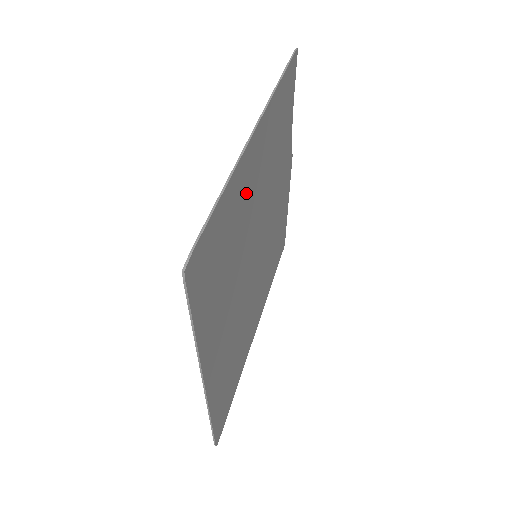
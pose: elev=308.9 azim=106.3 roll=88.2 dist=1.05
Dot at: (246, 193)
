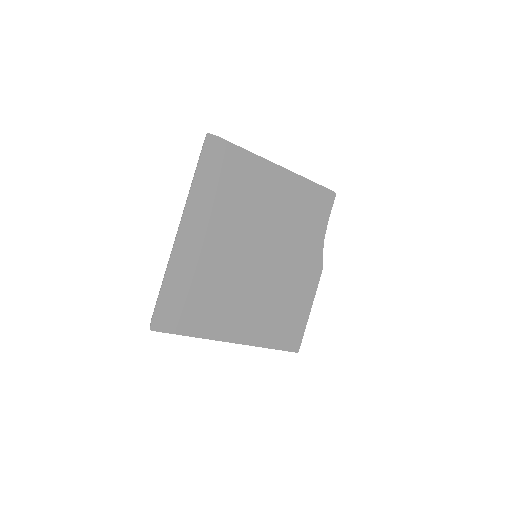
Dot at: (260, 185)
